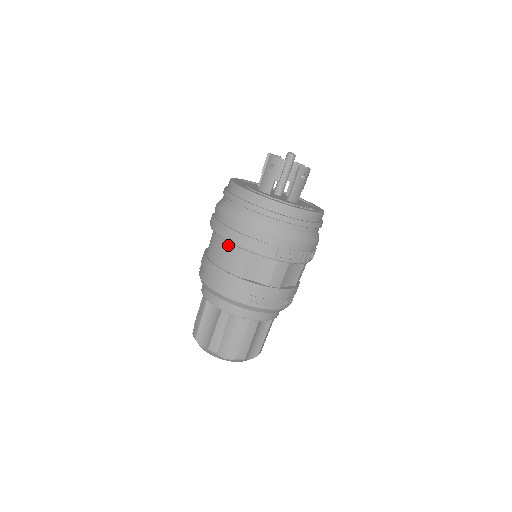
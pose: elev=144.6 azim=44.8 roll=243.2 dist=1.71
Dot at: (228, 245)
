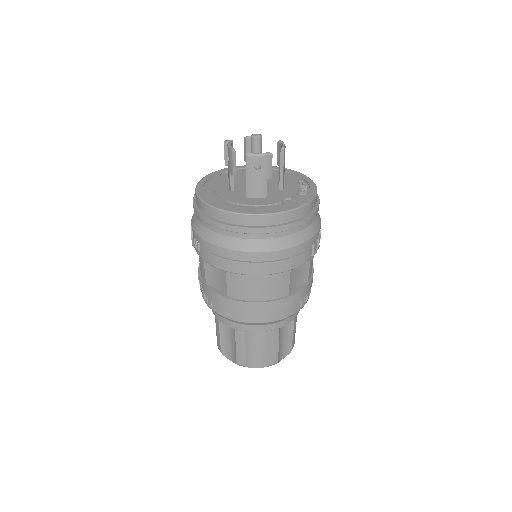
Dot at: (263, 277)
